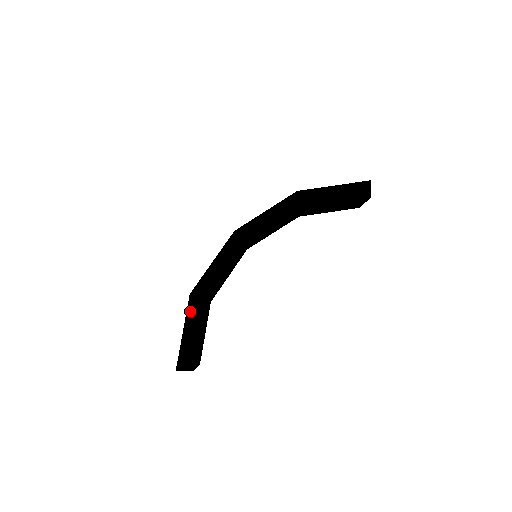
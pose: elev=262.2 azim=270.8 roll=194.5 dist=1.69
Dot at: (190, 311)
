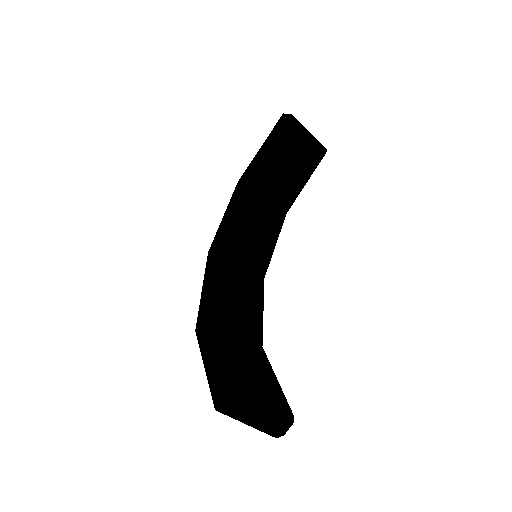
Dot at: (202, 342)
